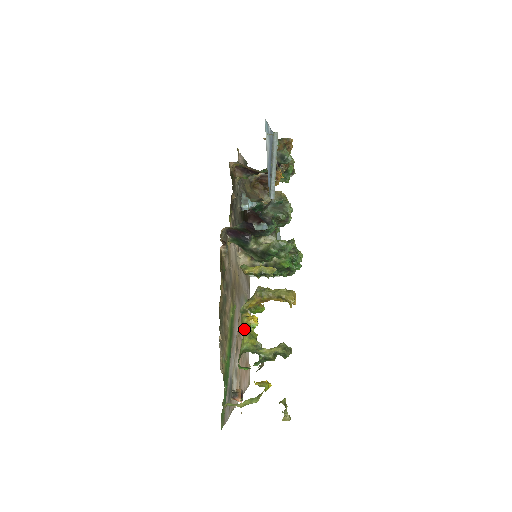
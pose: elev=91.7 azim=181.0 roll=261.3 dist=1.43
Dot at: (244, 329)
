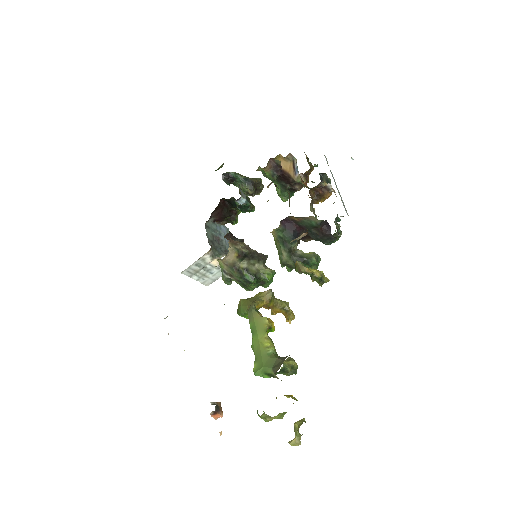
Dot at: (266, 330)
